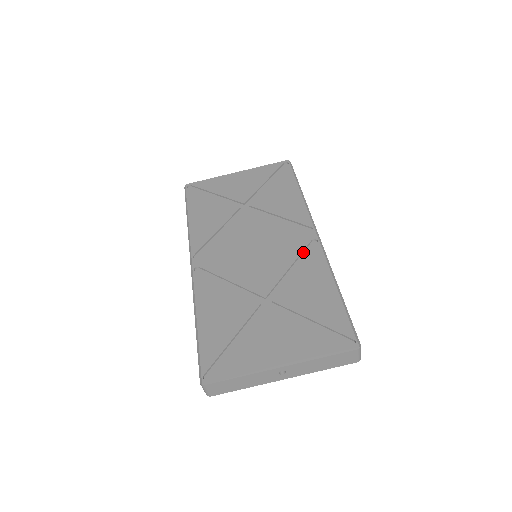
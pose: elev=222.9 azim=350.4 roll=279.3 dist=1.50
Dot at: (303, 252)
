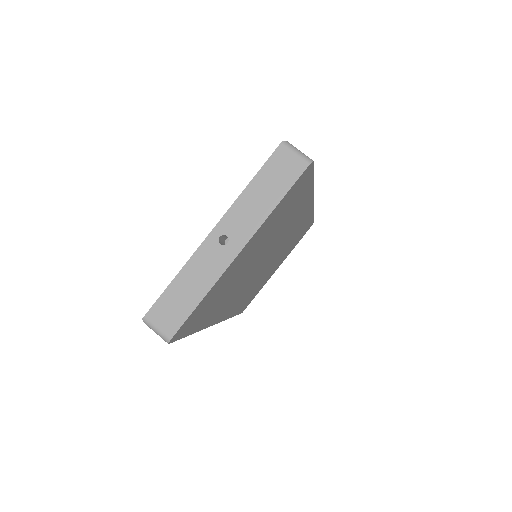
Dot at: occluded
